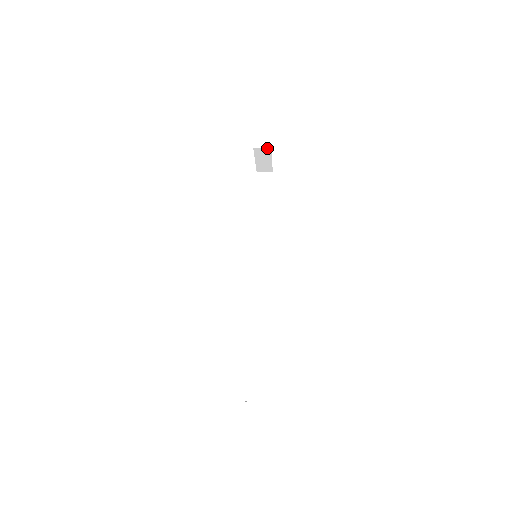
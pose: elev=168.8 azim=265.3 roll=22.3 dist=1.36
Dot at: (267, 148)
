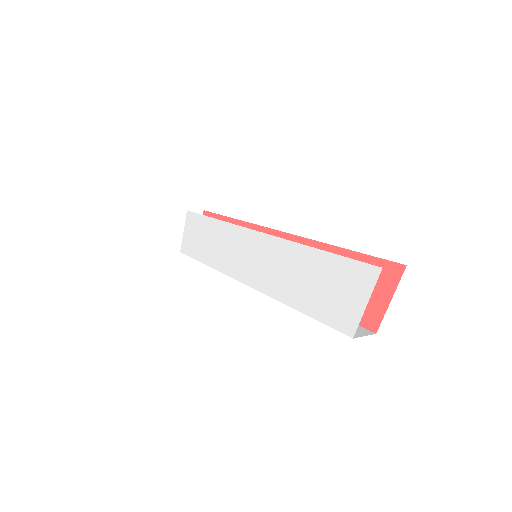
Dot at: (200, 211)
